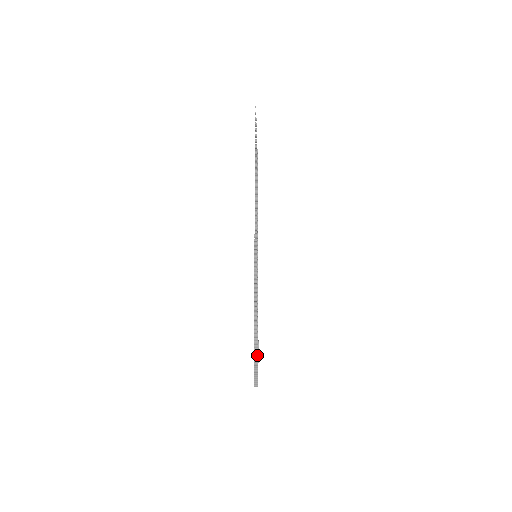
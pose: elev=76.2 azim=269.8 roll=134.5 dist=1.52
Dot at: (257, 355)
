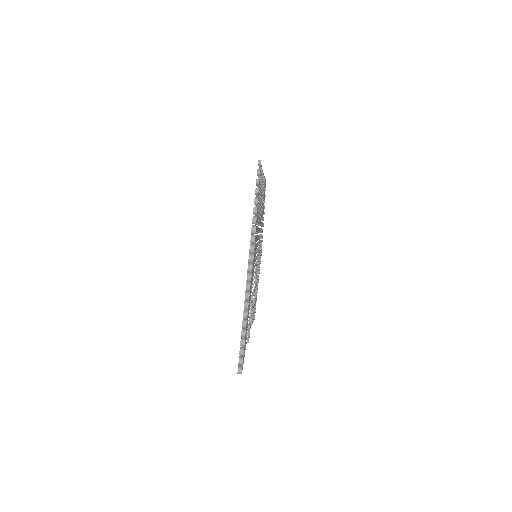
Dot at: (253, 245)
